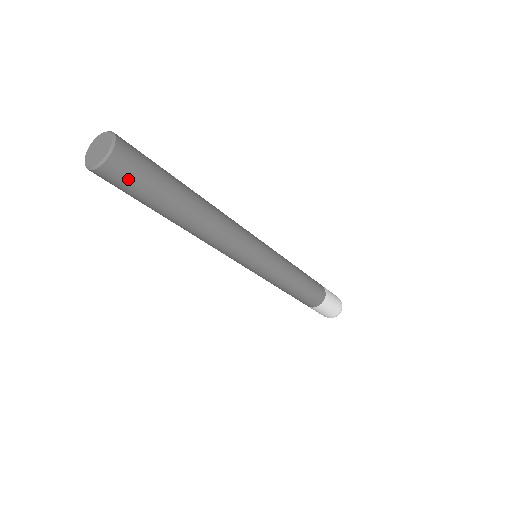
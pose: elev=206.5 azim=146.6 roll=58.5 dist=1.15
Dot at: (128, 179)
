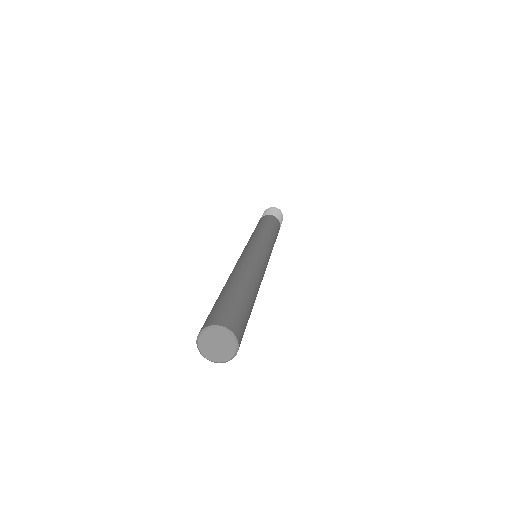
Dot at: occluded
